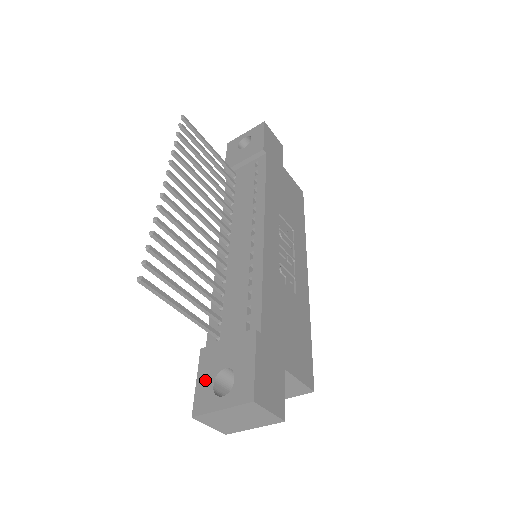
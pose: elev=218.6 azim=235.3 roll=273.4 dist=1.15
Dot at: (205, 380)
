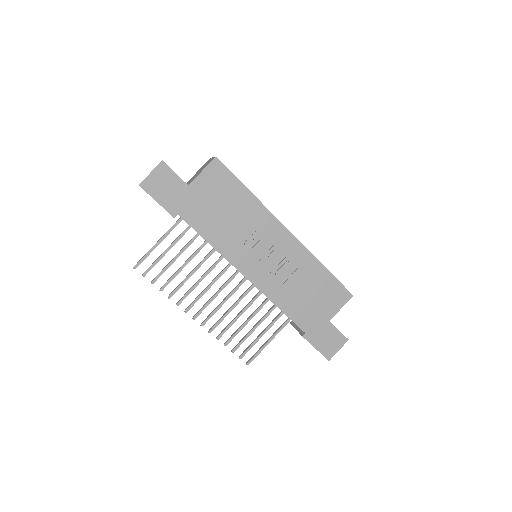
Dot at: occluded
